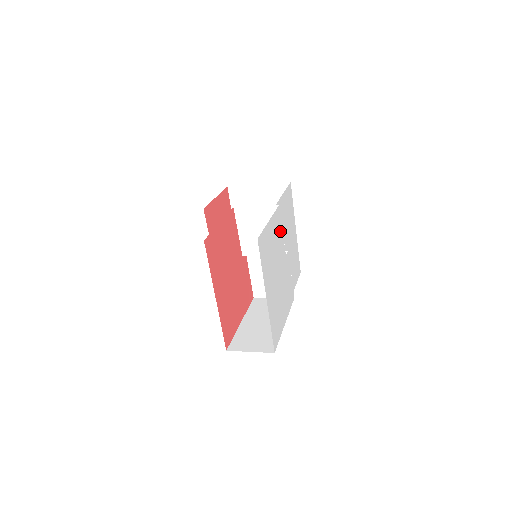
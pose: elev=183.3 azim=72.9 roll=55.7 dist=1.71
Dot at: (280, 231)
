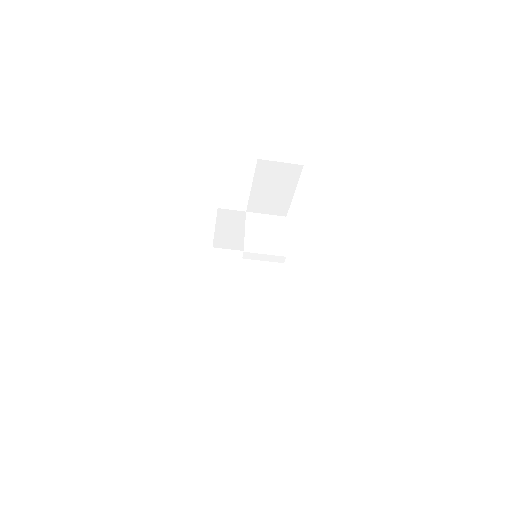
Dot at: occluded
